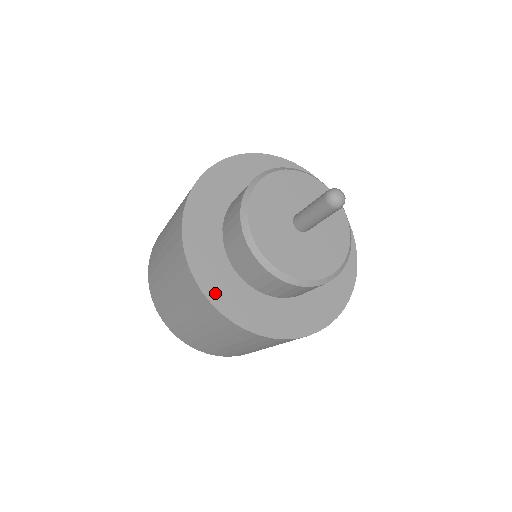
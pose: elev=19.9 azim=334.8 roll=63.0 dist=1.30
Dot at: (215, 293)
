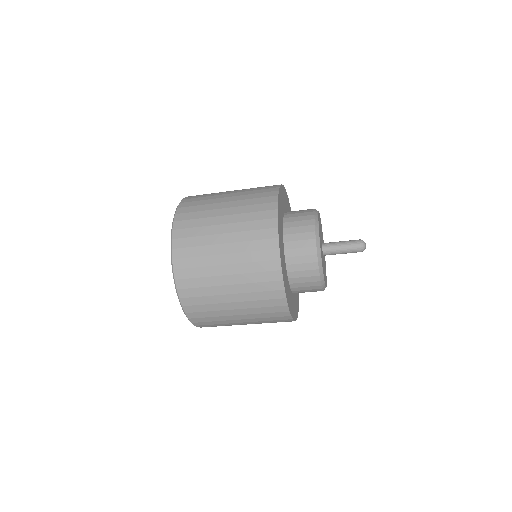
Dot at: (279, 211)
